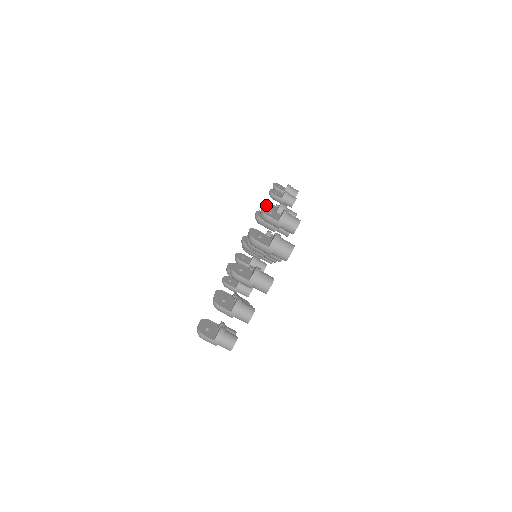
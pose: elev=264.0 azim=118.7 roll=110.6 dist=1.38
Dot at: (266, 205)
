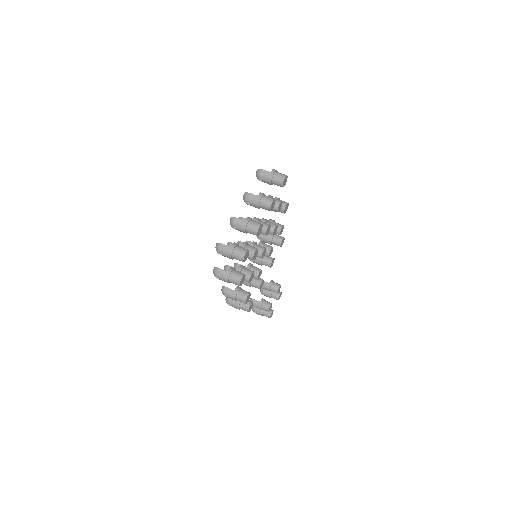
Dot at: occluded
